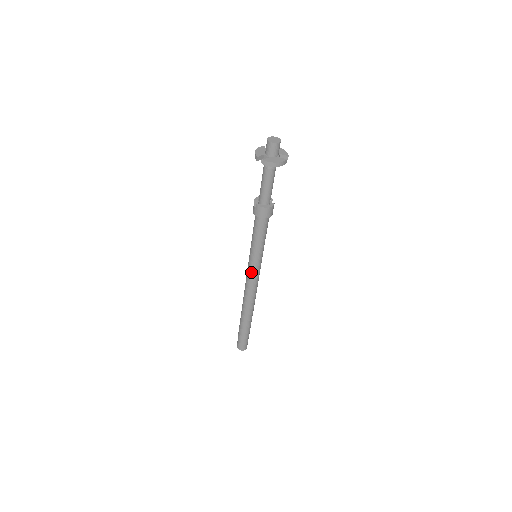
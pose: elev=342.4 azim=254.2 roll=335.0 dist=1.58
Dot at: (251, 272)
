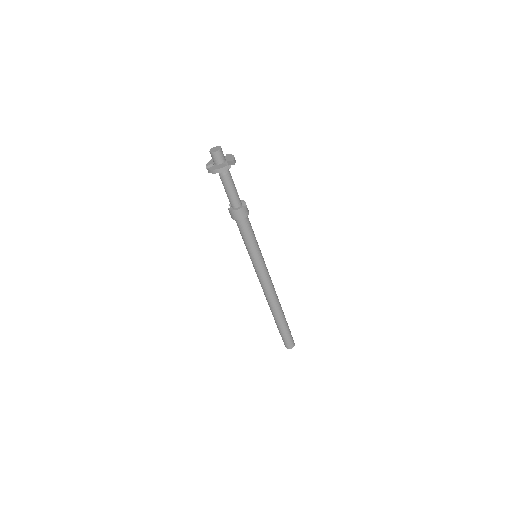
Dot at: (256, 271)
